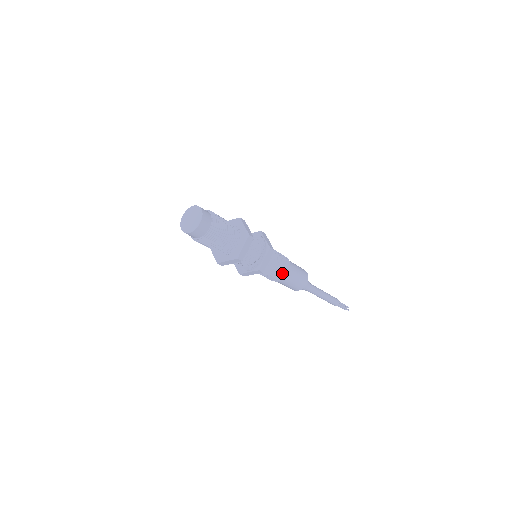
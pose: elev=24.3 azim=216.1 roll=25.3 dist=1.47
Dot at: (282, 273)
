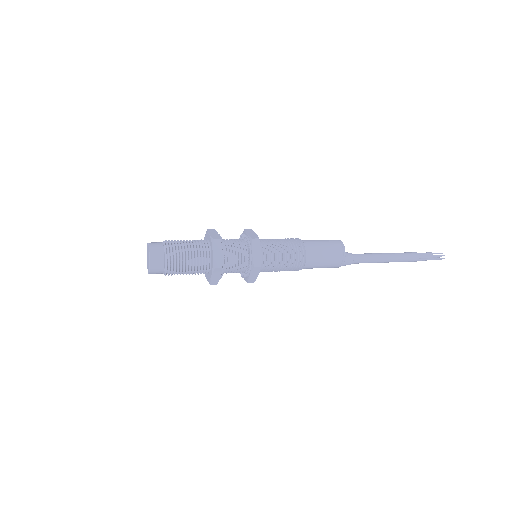
Dot at: (293, 269)
